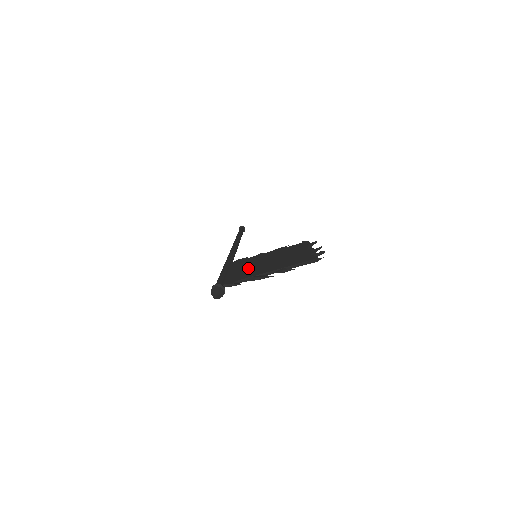
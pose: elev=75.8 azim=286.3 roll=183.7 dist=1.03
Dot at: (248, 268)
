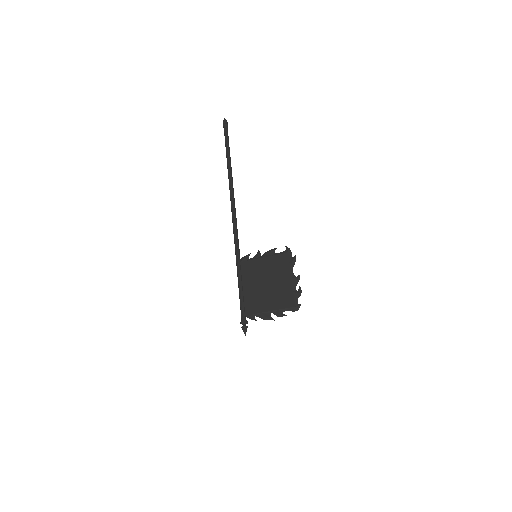
Dot at: (256, 291)
